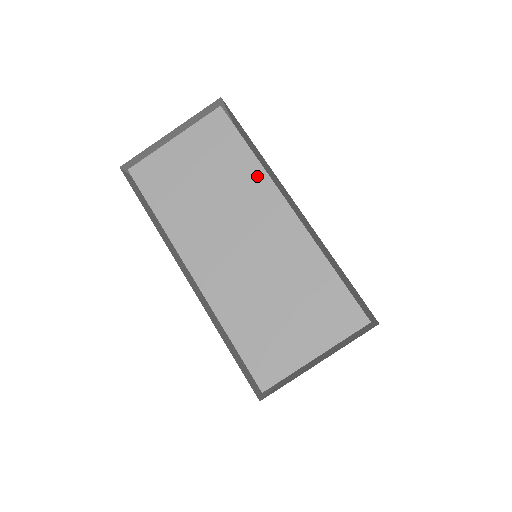
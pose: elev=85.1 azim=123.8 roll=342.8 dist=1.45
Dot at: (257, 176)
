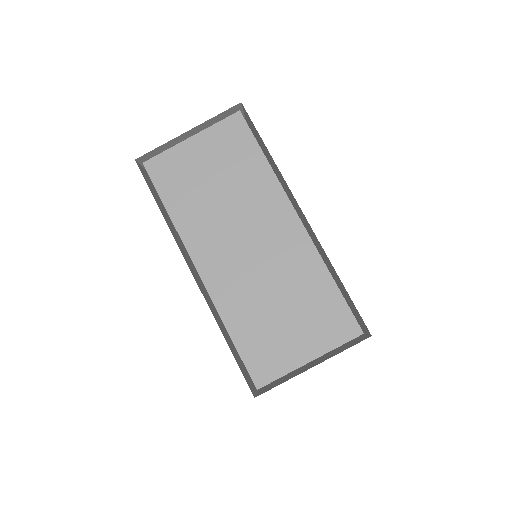
Dot at: (269, 184)
